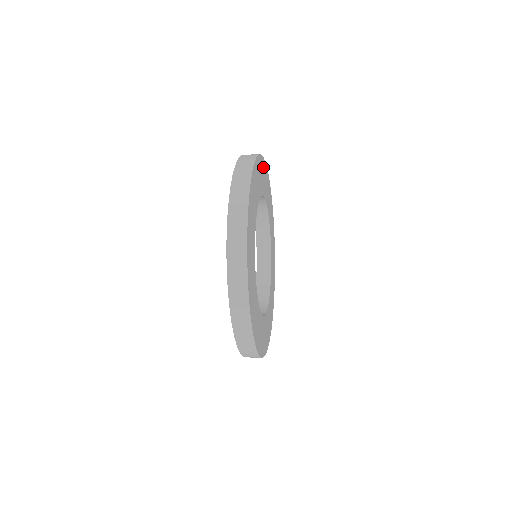
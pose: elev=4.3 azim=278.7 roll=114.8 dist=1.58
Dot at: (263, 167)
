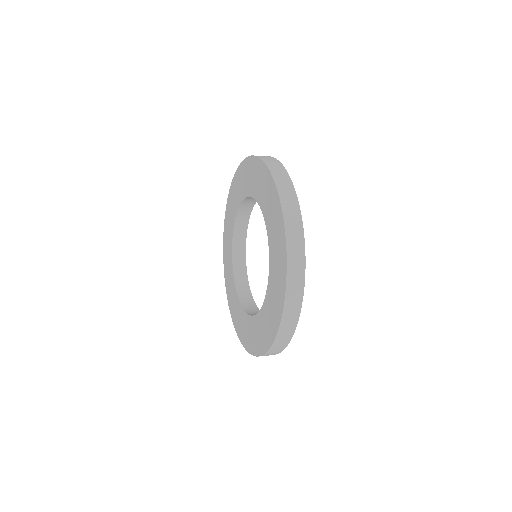
Dot at: occluded
